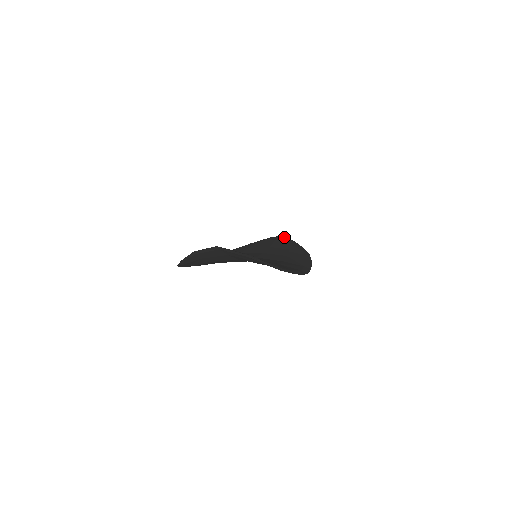
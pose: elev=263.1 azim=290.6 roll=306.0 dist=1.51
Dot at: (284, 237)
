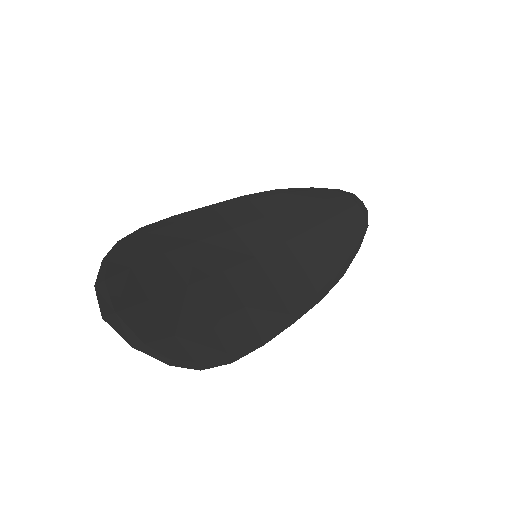
Dot at: (364, 208)
